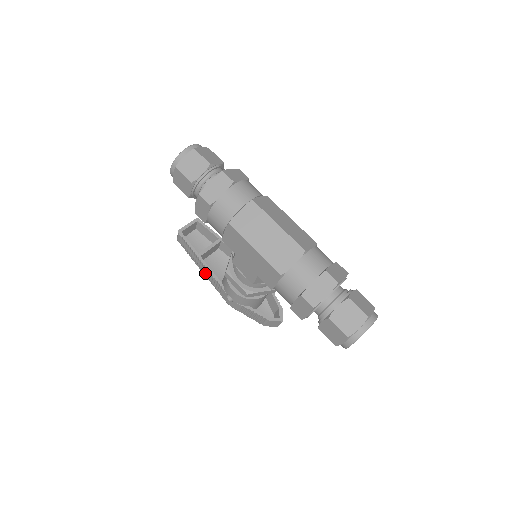
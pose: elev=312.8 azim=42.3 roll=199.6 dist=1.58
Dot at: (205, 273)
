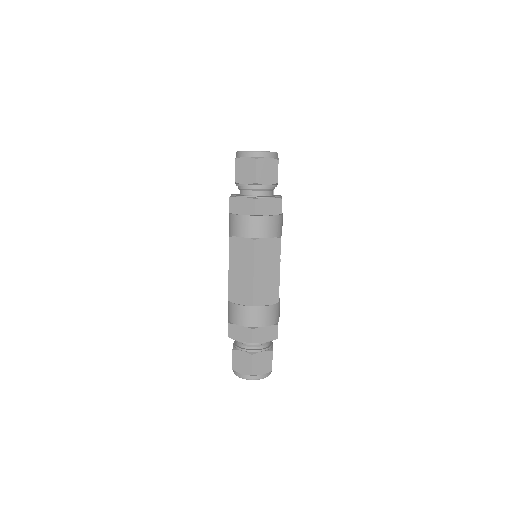
Dot at: occluded
